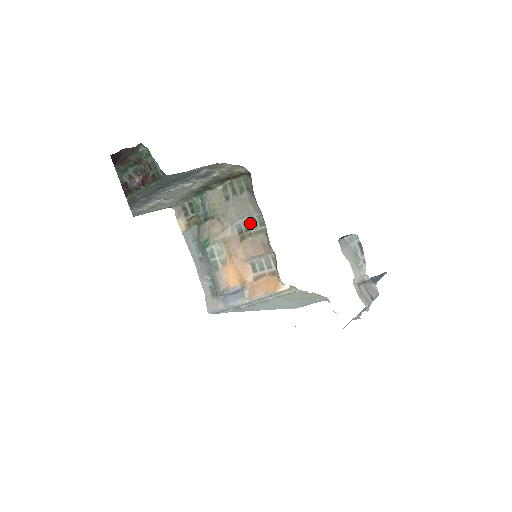
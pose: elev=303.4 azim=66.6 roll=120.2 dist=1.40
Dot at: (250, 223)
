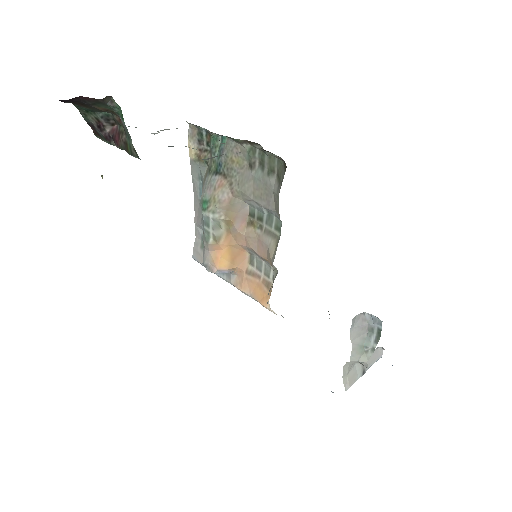
Dot at: (266, 215)
